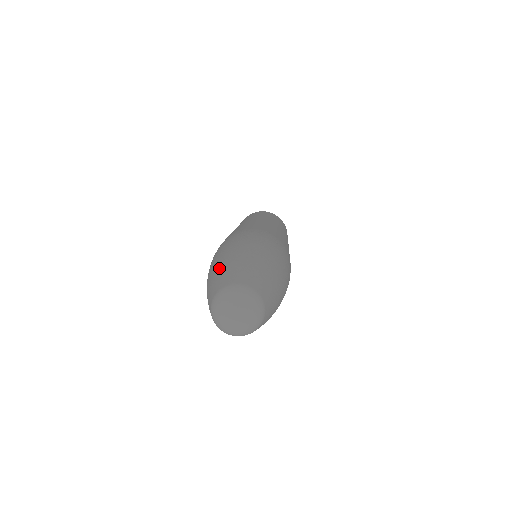
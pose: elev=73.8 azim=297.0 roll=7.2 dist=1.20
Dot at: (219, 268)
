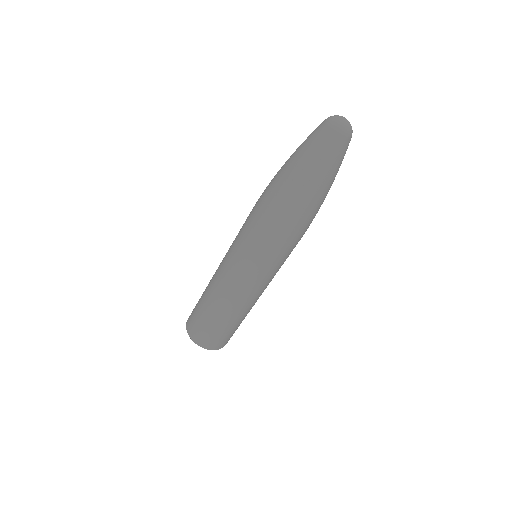
Dot at: occluded
